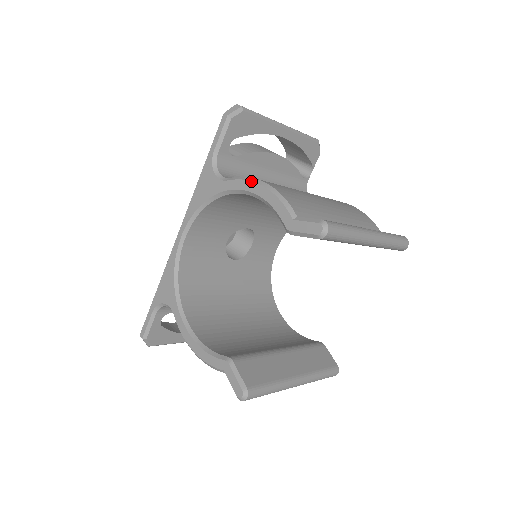
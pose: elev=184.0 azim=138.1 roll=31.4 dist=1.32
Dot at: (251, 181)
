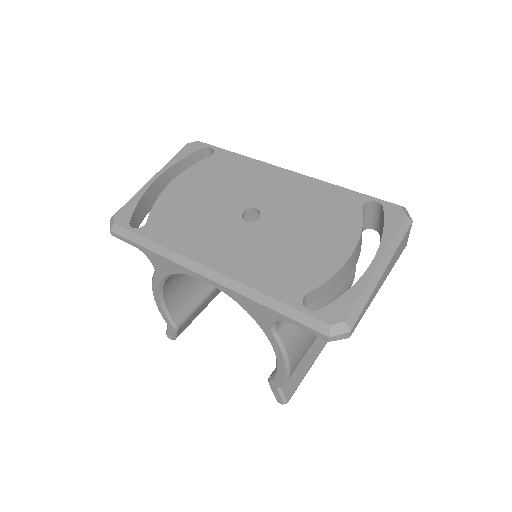
Dot at: (284, 360)
